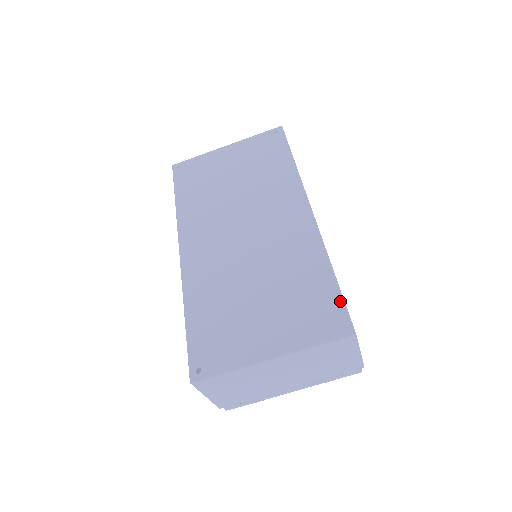
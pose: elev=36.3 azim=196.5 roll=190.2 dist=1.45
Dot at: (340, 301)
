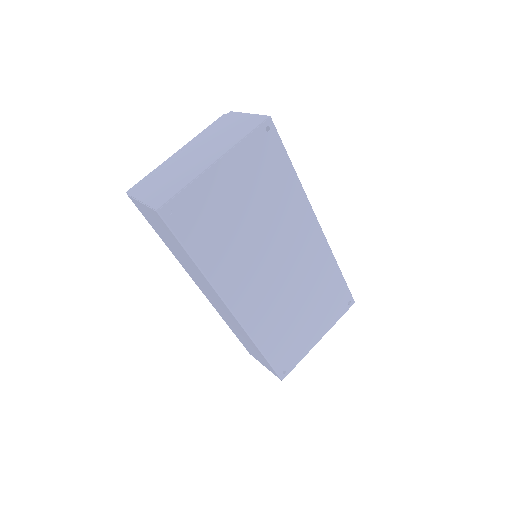
Dot at: (347, 289)
